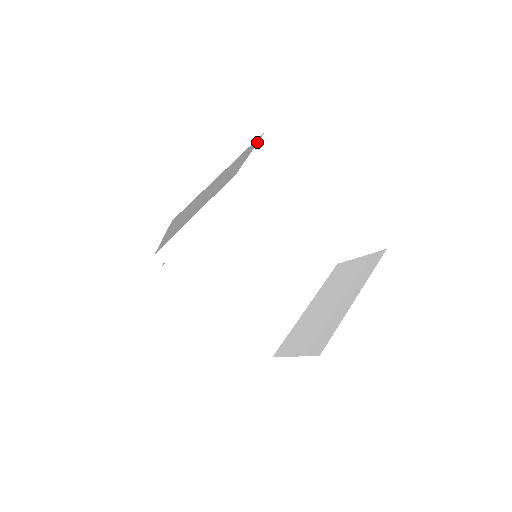
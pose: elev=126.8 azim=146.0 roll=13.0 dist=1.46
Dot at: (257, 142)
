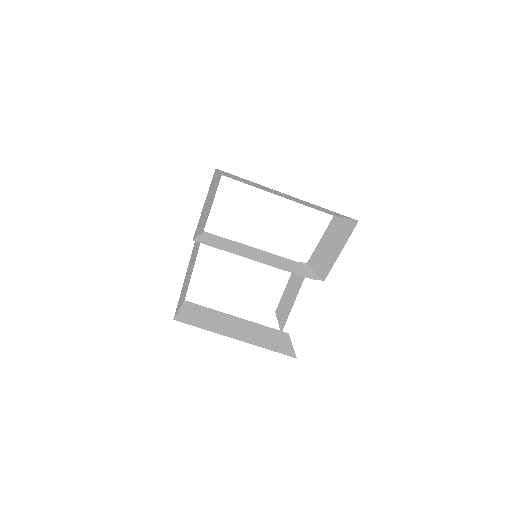
Dot at: (217, 187)
